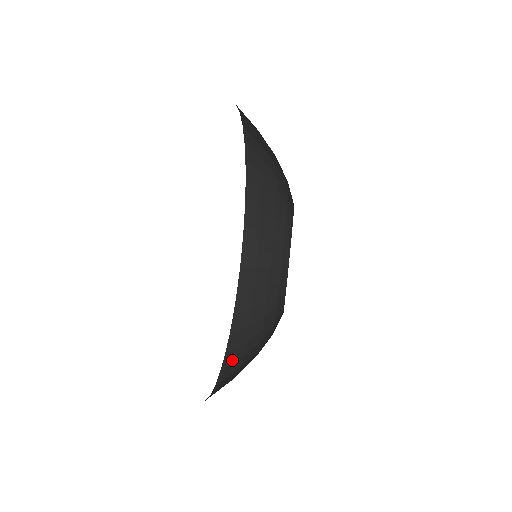
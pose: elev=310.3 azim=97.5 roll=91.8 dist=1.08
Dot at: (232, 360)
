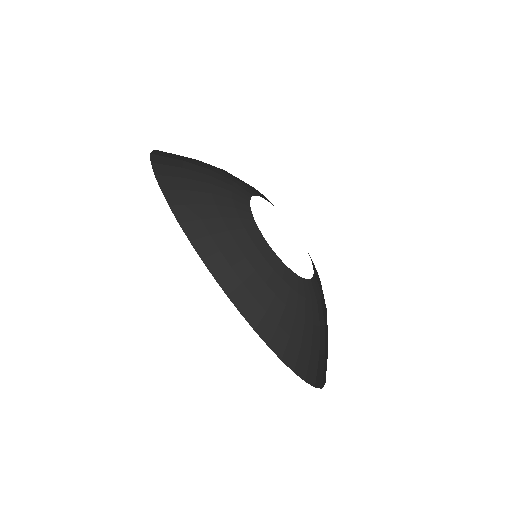
Dot at: (282, 345)
